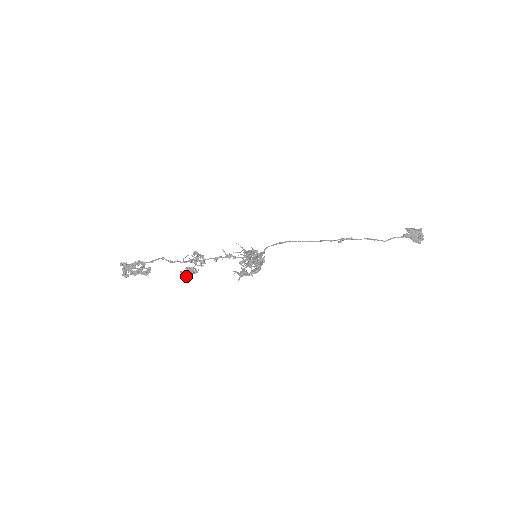
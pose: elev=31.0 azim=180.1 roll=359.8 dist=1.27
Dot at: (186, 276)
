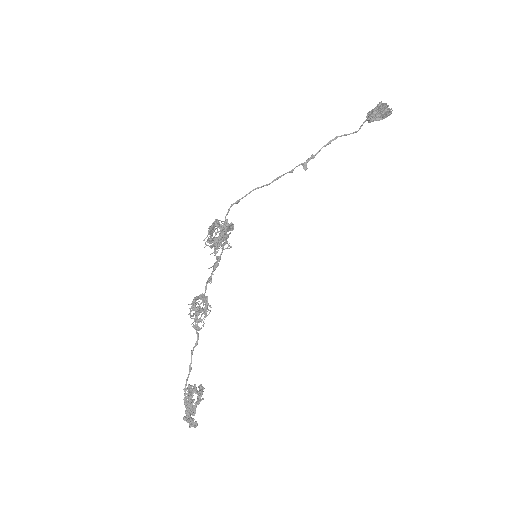
Dot at: (195, 321)
